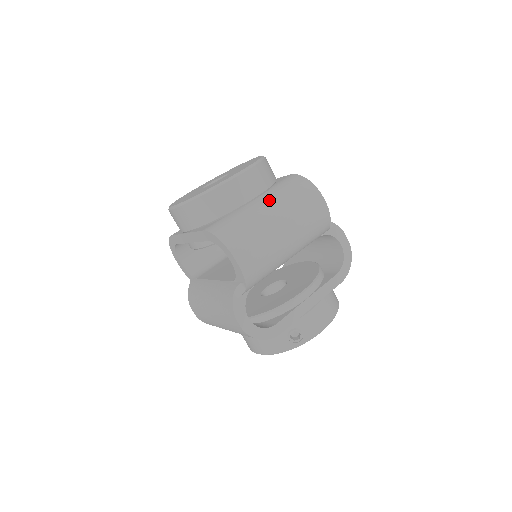
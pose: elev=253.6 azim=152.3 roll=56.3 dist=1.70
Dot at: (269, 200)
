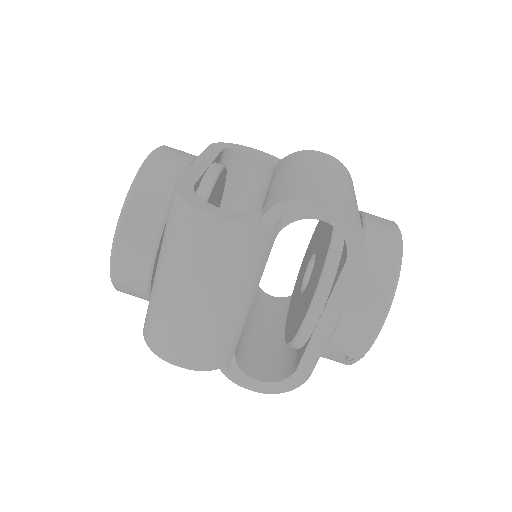
Dot at: (162, 263)
